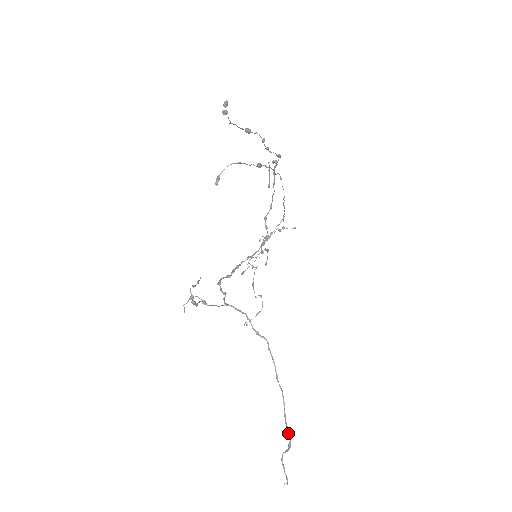
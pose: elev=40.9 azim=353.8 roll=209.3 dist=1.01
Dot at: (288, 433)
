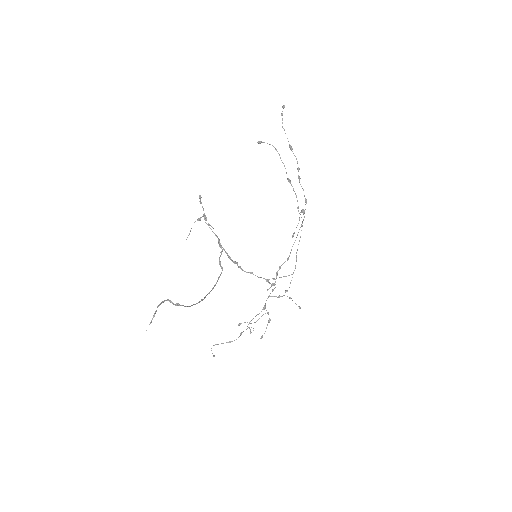
Dot at: occluded
